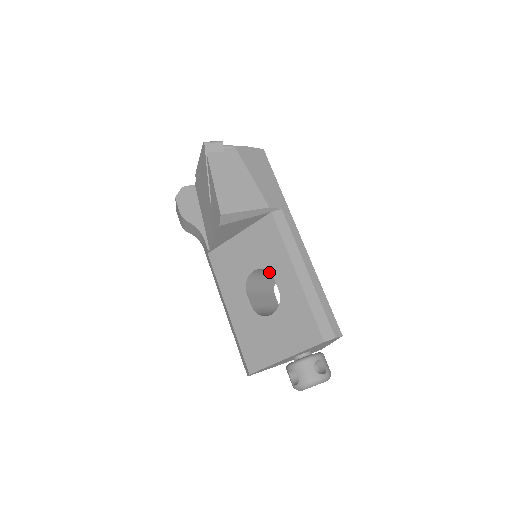
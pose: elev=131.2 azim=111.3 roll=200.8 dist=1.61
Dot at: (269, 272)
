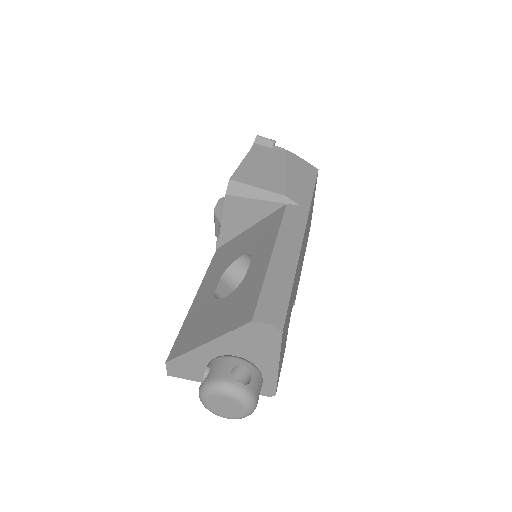
Dot at: occluded
